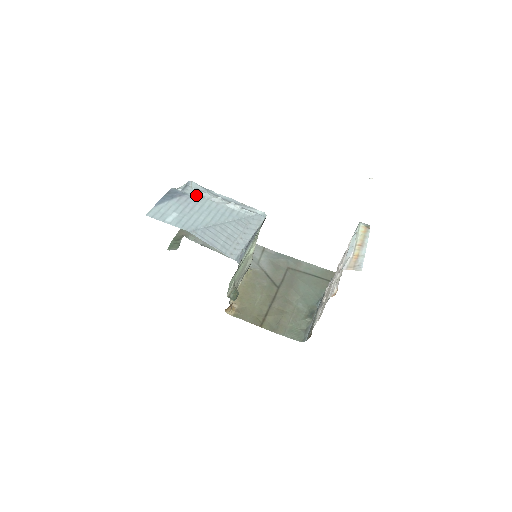
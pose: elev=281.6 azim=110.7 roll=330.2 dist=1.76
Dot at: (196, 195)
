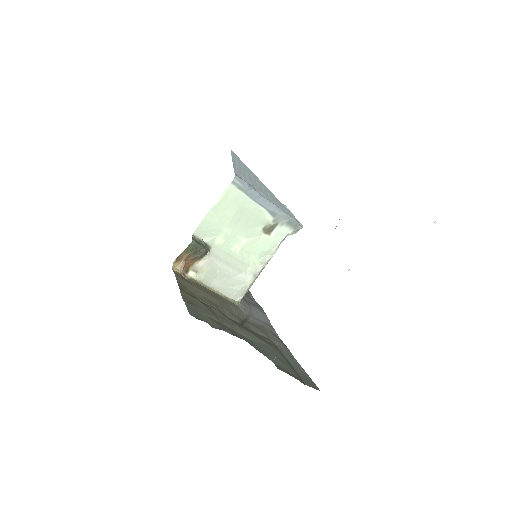
Dot at: occluded
